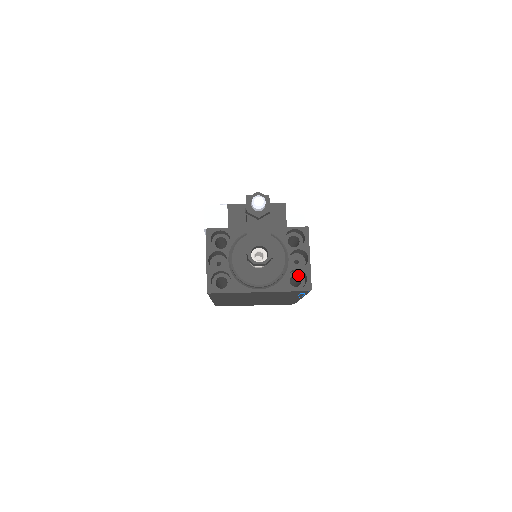
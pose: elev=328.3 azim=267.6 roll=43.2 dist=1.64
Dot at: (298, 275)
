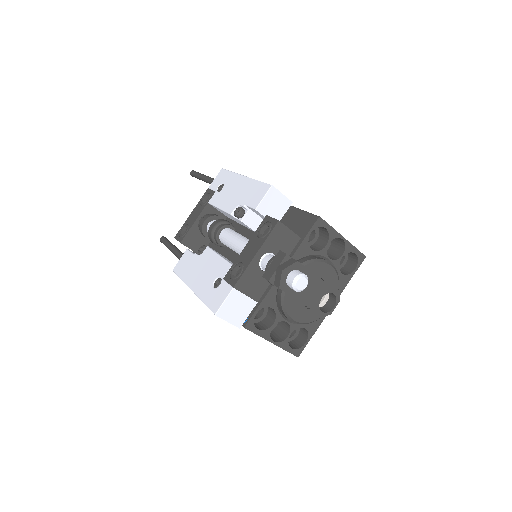
Dot at: occluded
